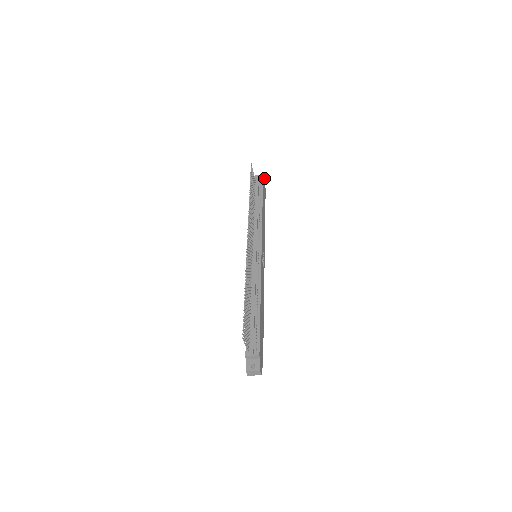
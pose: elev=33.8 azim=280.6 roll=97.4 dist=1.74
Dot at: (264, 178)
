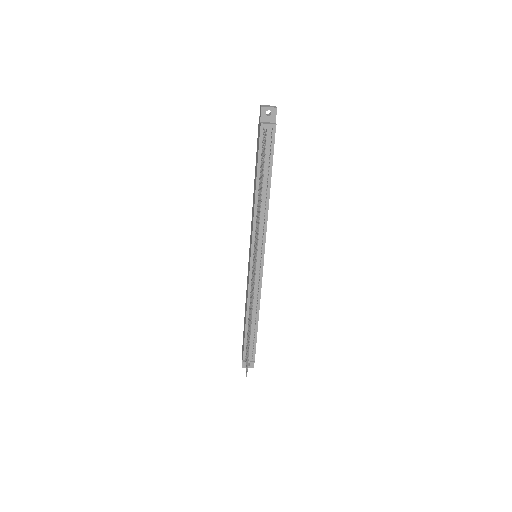
Dot at: (276, 108)
